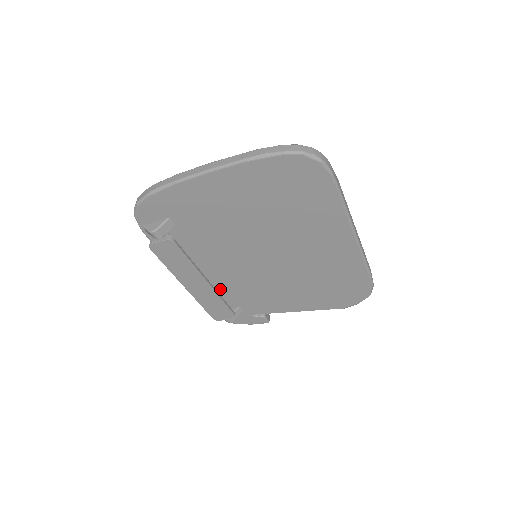
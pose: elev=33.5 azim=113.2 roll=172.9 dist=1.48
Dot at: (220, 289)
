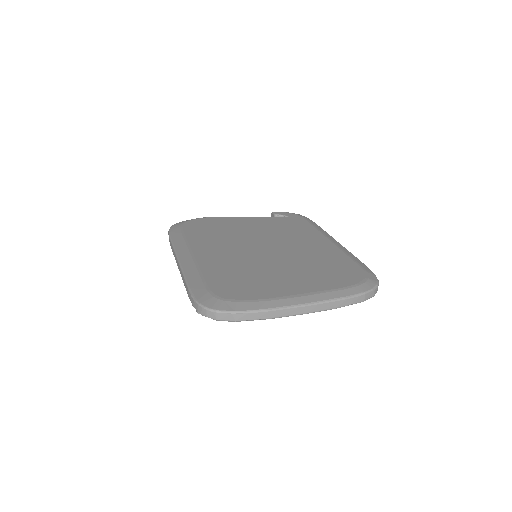
Dot at: occluded
